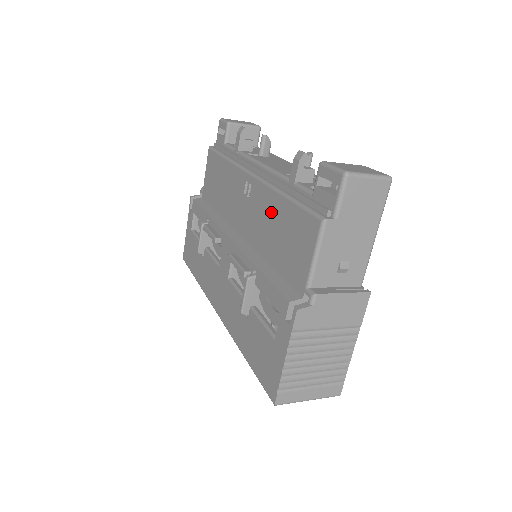
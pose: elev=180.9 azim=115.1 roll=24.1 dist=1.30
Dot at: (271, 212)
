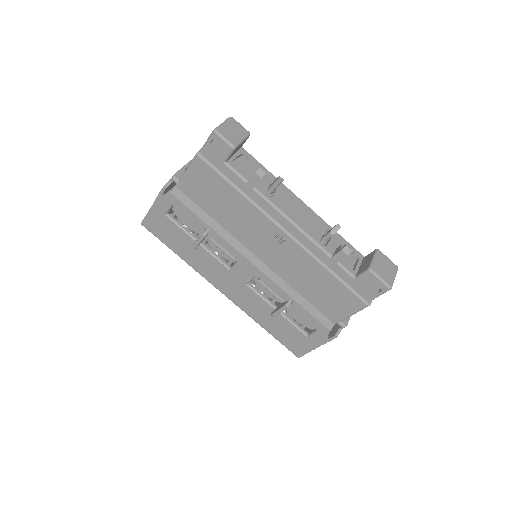
Dot at: (311, 271)
